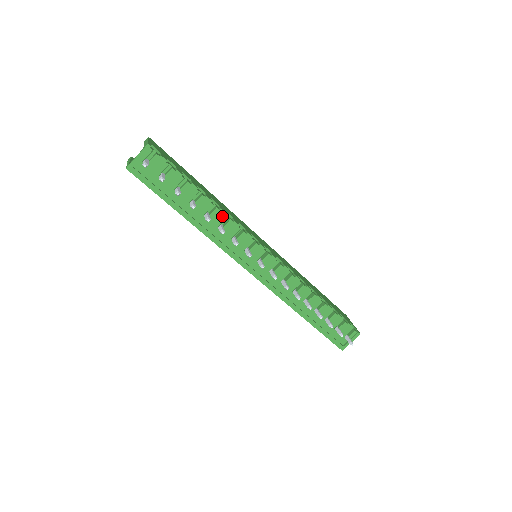
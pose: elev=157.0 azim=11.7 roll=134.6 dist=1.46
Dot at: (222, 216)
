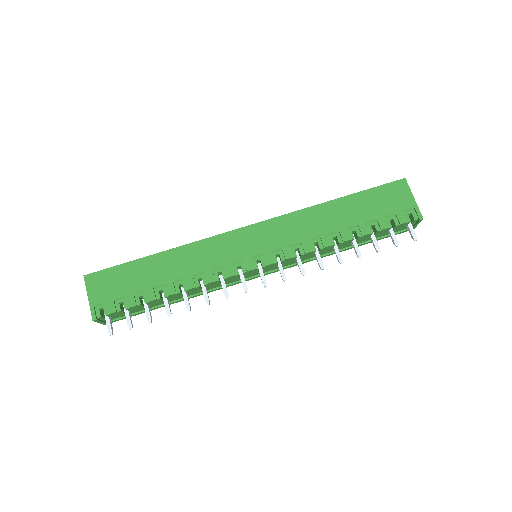
Dot at: (195, 289)
